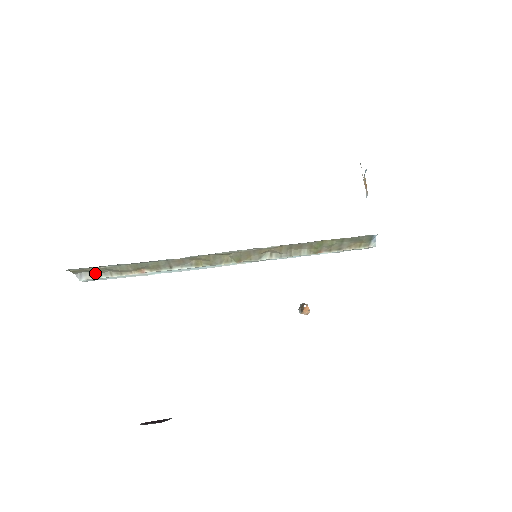
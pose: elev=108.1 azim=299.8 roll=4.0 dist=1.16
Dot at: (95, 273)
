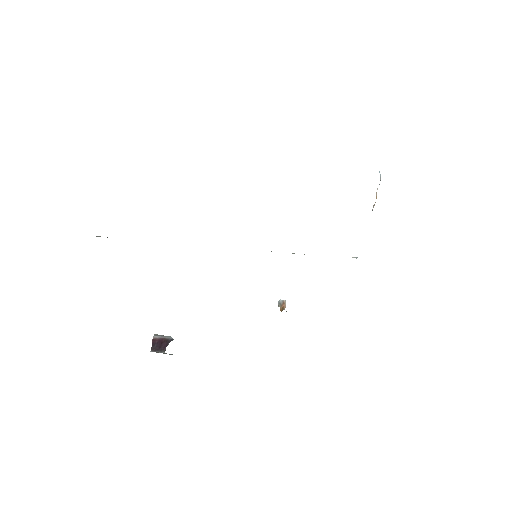
Dot at: occluded
